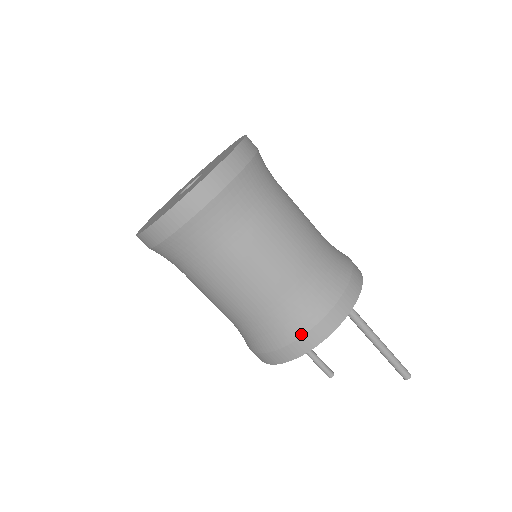
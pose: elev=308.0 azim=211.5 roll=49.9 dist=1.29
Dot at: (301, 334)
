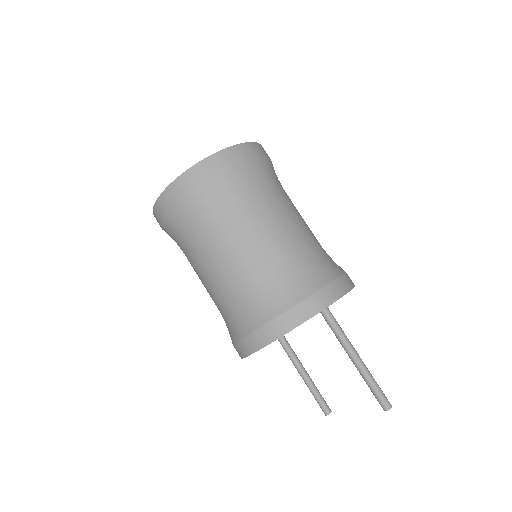
Dot at: (267, 321)
